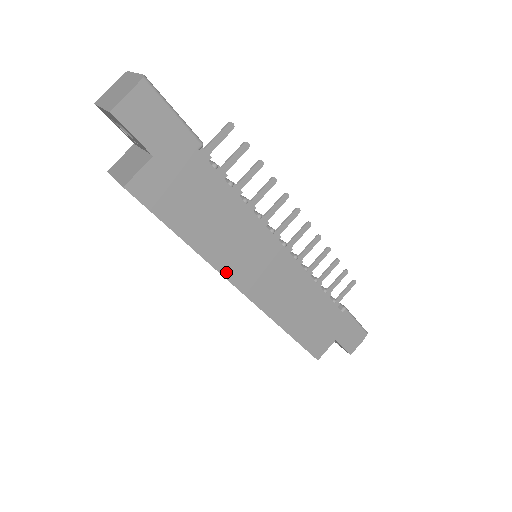
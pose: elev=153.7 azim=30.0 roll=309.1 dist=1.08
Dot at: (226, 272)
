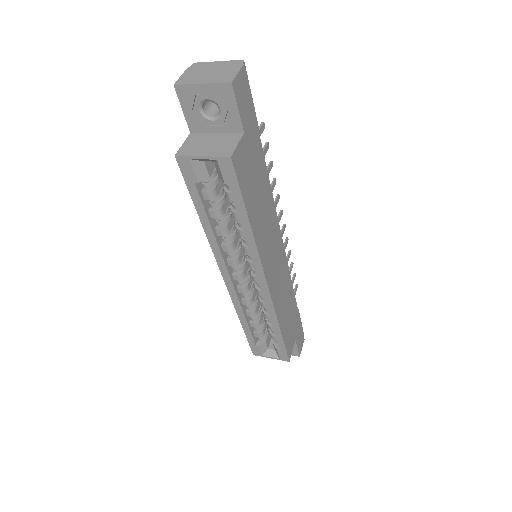
Dot at: (262, 260)
